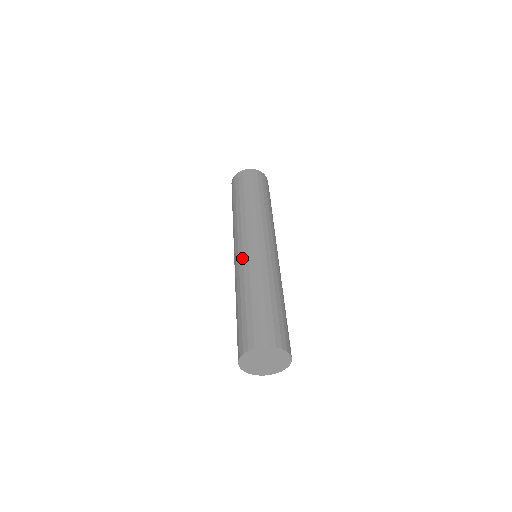
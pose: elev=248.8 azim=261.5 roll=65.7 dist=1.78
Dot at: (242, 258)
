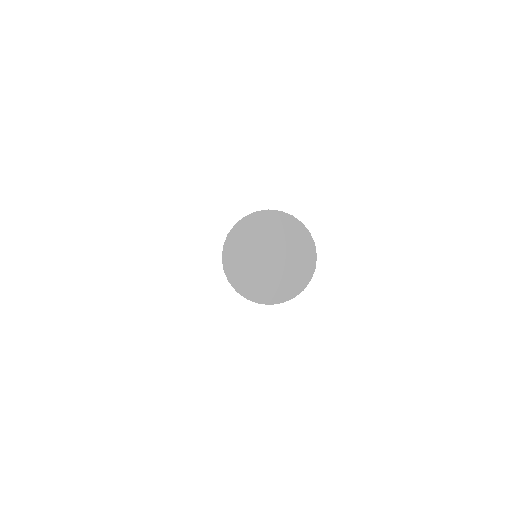
Dot at: occluded
